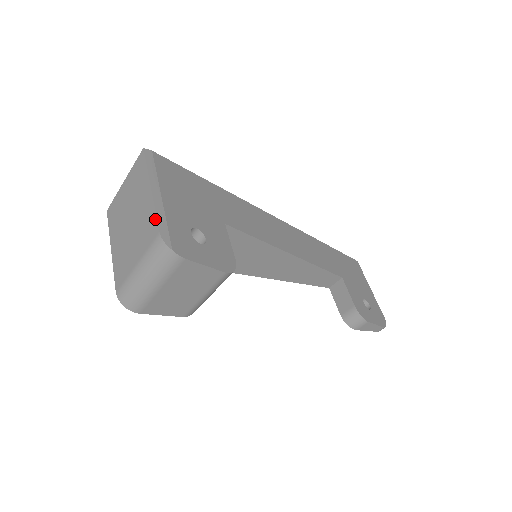
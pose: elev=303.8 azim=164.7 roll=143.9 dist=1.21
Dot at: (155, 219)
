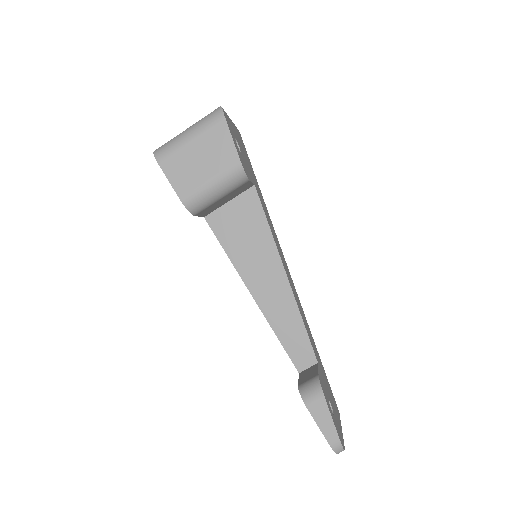
Dot at: occluded
